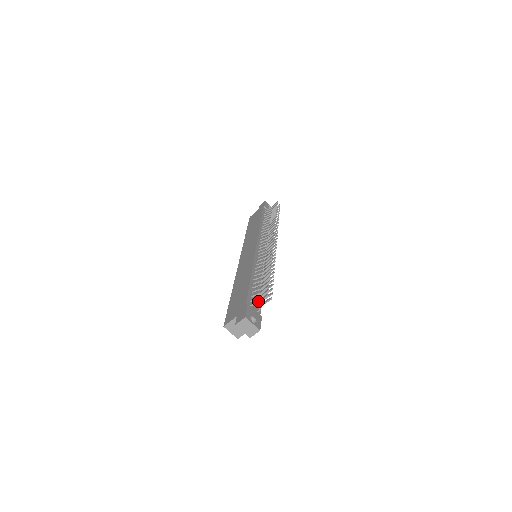
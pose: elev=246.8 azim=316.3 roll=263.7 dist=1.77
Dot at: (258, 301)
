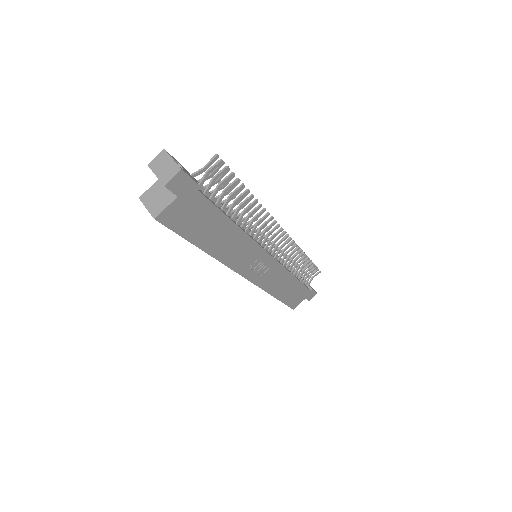
Dot at: (202, 169)
